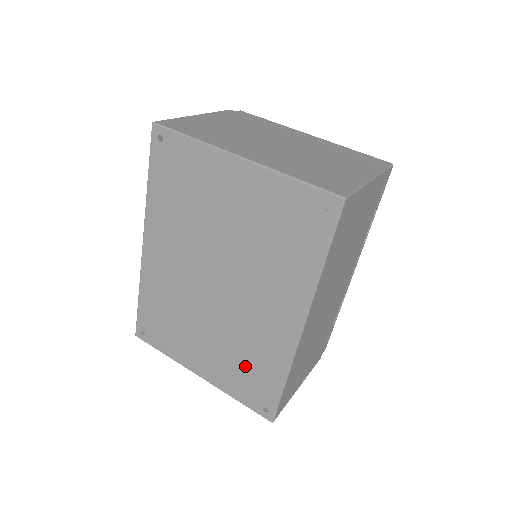
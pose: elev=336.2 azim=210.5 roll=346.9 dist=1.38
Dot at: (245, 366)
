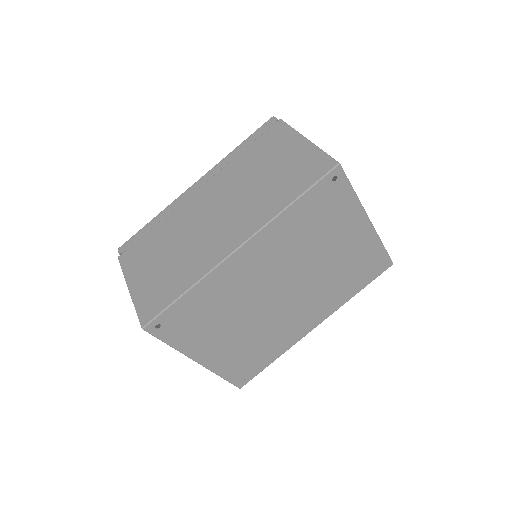
Dot at: (253, 352)
